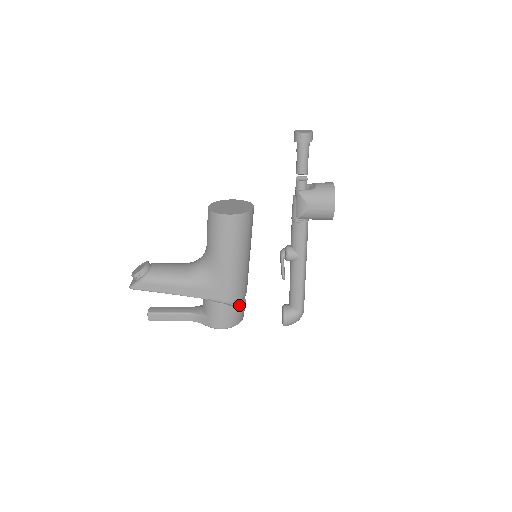
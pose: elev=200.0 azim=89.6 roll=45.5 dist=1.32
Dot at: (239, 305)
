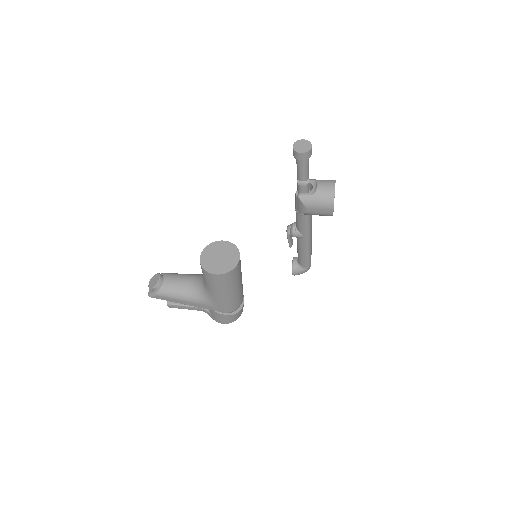
Dot at: (236, 311)
